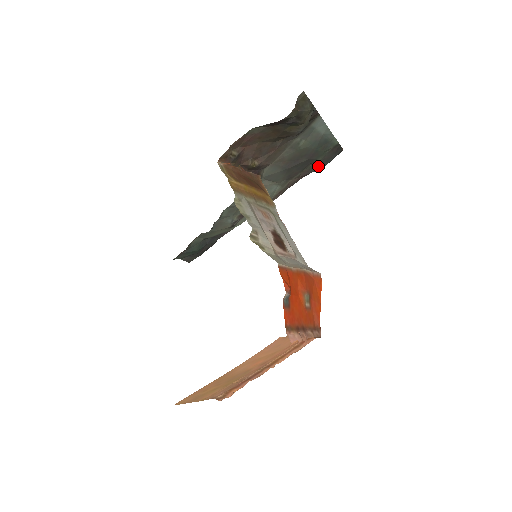
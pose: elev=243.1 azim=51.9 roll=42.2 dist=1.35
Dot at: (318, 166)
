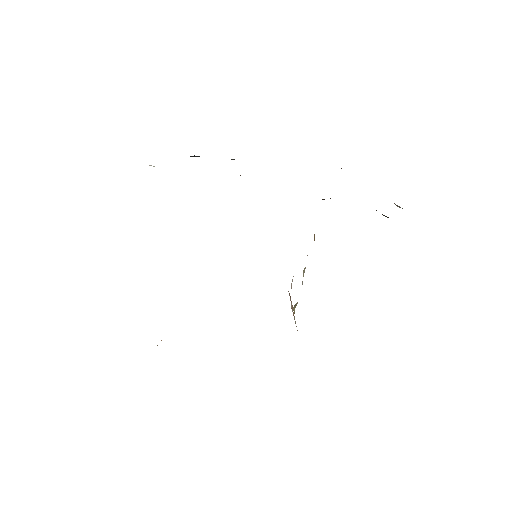
Dot at: (341, 168)
